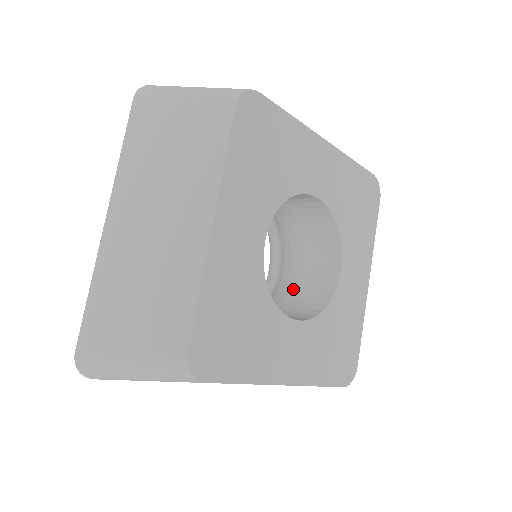
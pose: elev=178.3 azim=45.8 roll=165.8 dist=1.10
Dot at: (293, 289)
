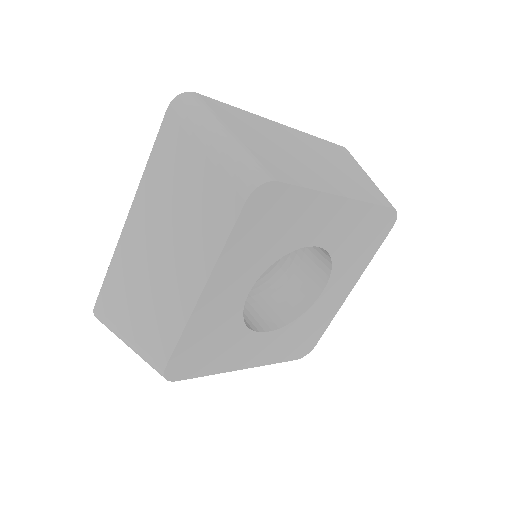
Dot at: (283, 279)
